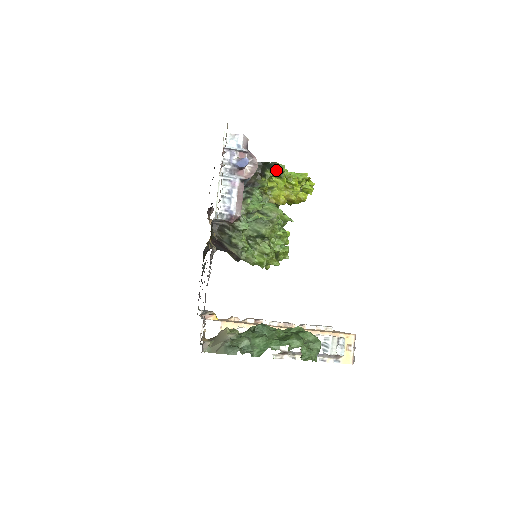
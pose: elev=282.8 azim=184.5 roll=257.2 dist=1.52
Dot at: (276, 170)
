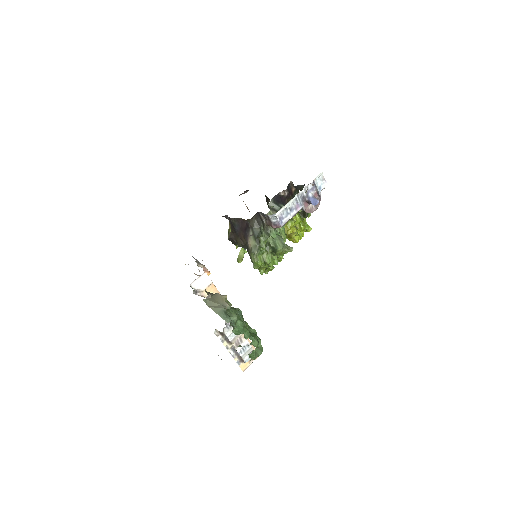
Dot at: (304, 212)
